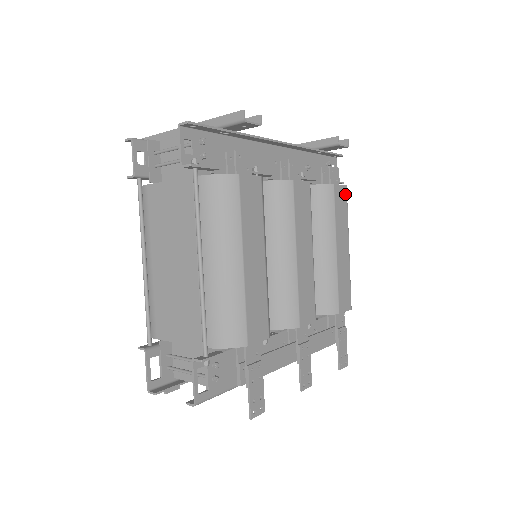
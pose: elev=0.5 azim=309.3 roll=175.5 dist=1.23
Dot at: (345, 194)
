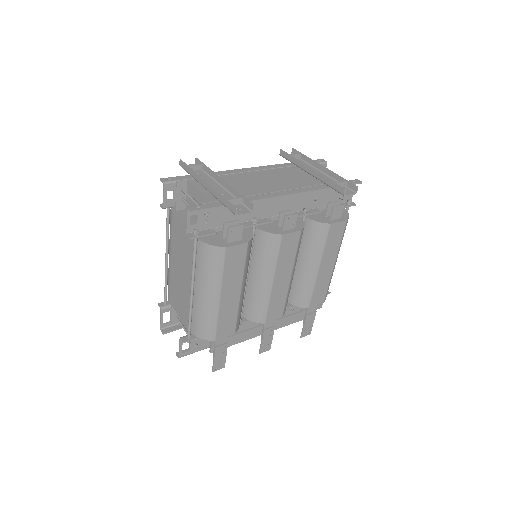
Dot at: (343, 227)
